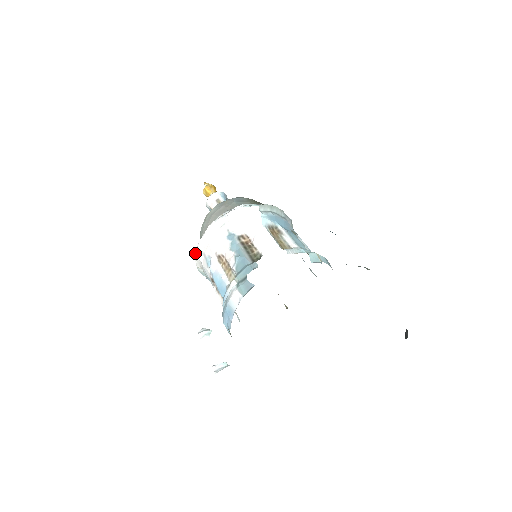
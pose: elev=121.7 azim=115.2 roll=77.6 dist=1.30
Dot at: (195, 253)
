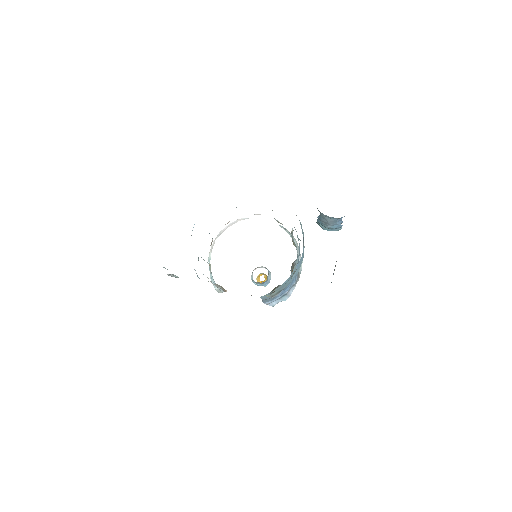
Dot at: (216, 237)
